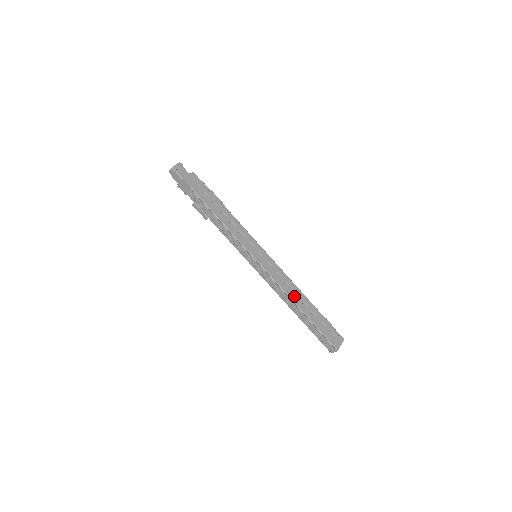
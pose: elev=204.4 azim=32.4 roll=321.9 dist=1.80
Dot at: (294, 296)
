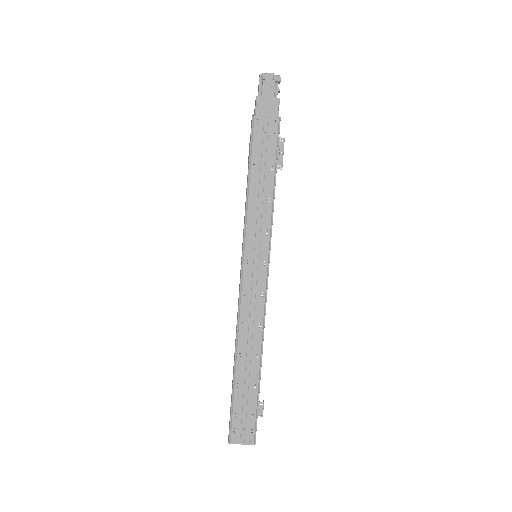
Dot at: (245, 339)
